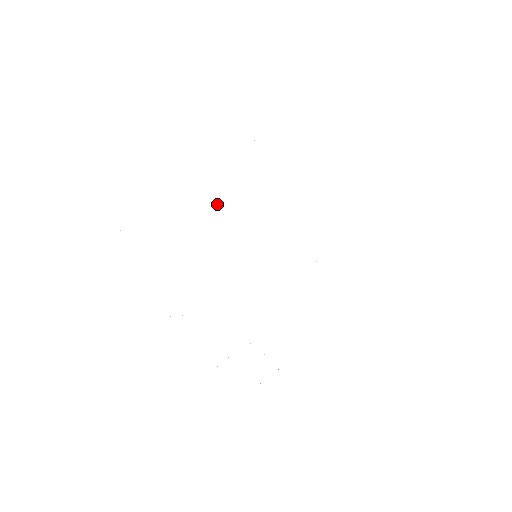
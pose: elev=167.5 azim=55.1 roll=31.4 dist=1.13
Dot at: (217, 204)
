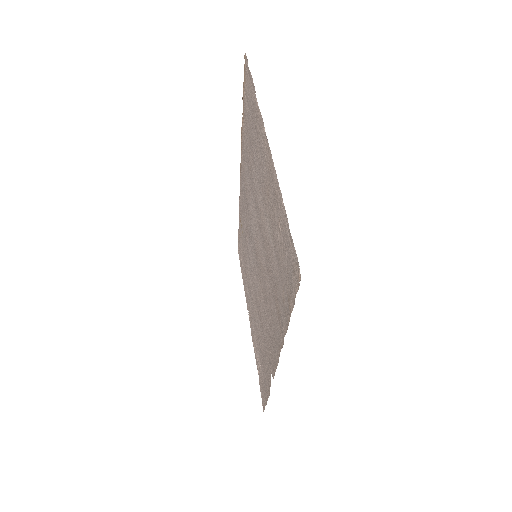
Dot at: (264, 224)
